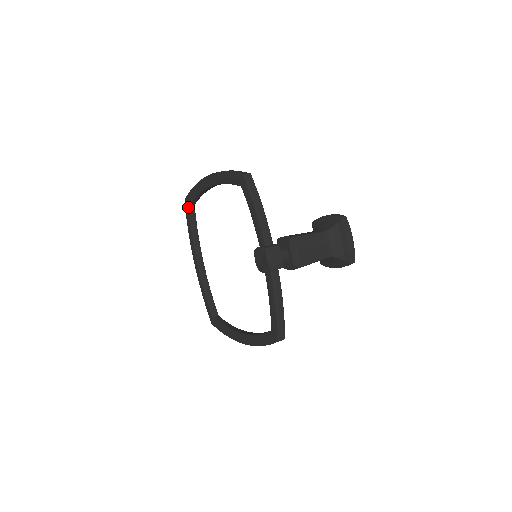
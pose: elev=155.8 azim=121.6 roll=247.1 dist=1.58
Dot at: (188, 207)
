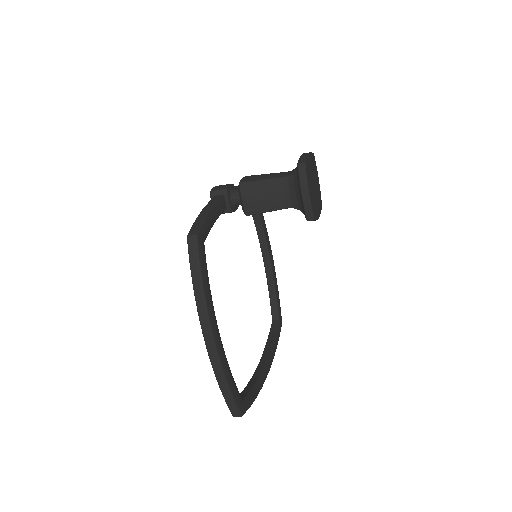
Dot at: (272, 322)
